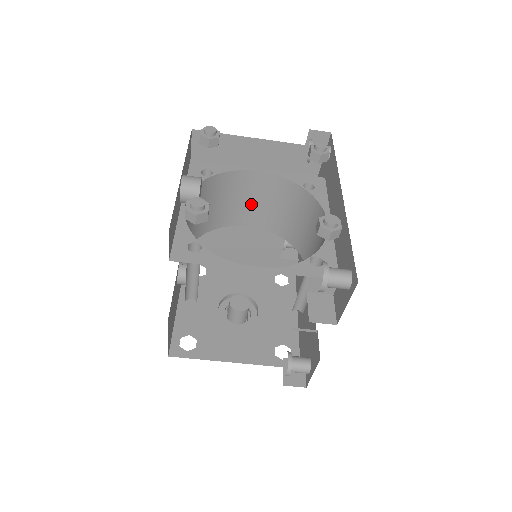
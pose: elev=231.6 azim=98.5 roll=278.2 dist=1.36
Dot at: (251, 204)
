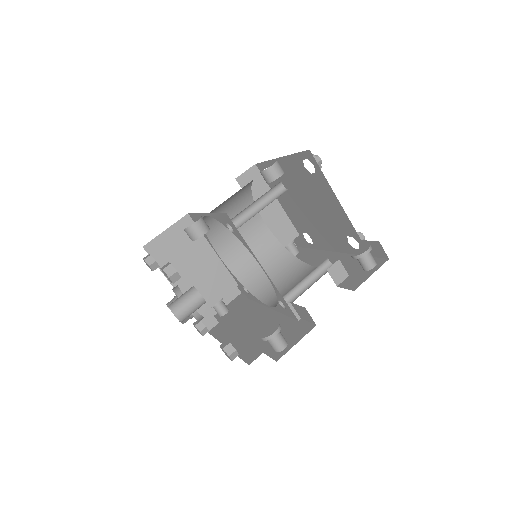
Dot at: (239, 241)
